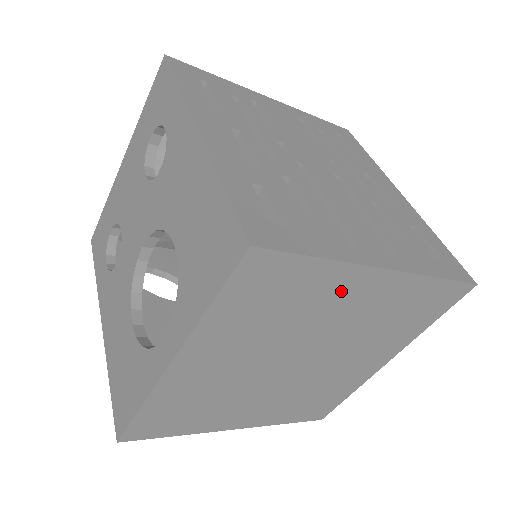
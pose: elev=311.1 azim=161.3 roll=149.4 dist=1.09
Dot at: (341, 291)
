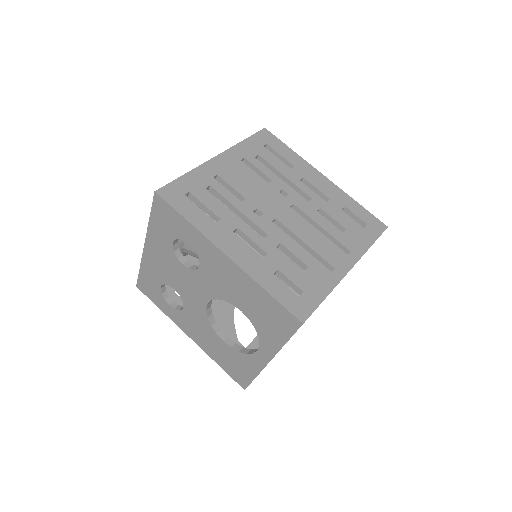
Dot at: occluded
